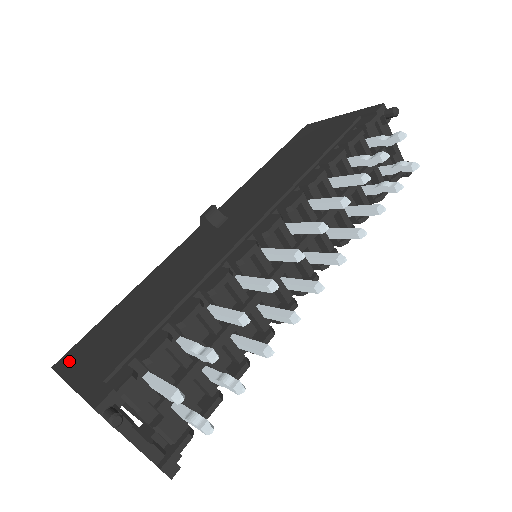
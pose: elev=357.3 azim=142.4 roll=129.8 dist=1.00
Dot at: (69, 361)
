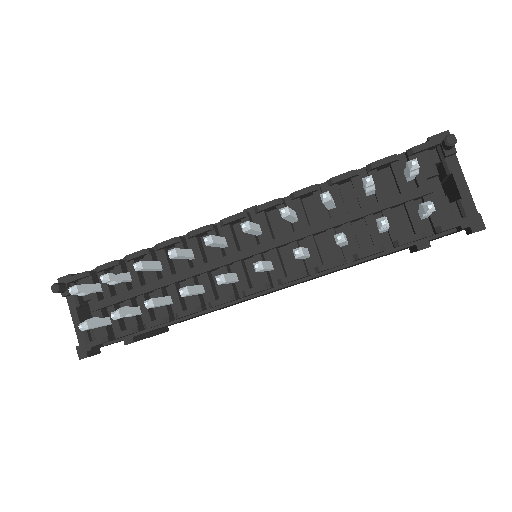
Dot at: occluded
